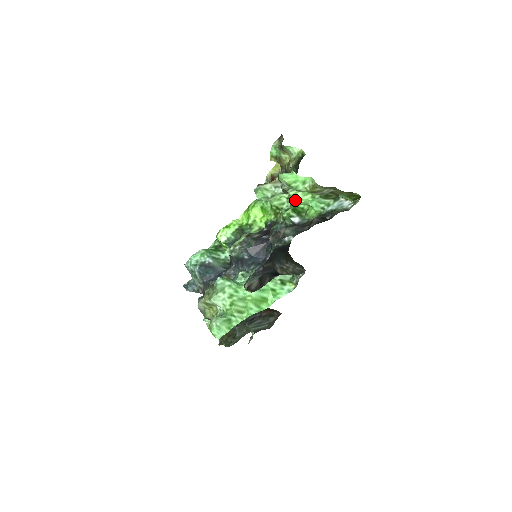
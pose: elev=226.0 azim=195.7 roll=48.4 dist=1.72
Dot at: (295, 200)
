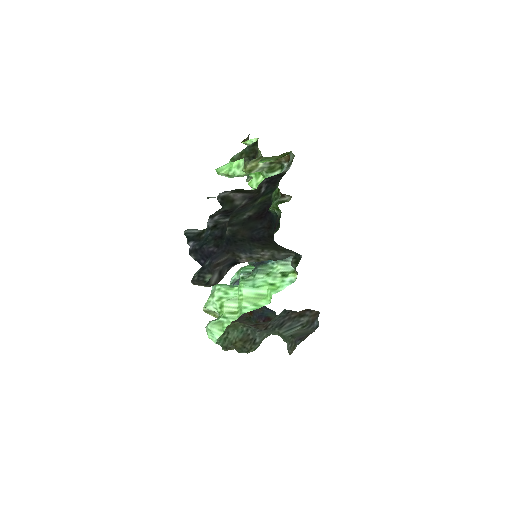
Dot at: (254, 187)
